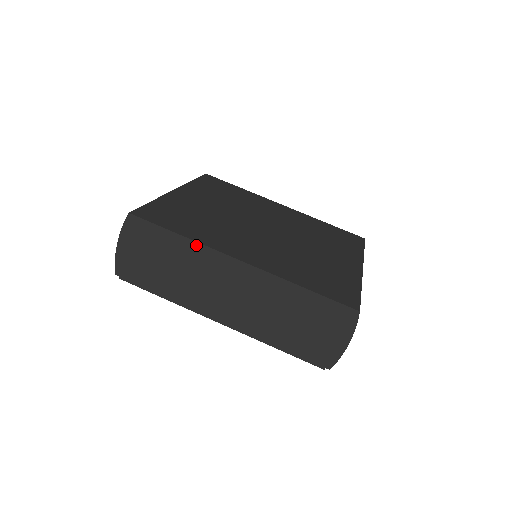
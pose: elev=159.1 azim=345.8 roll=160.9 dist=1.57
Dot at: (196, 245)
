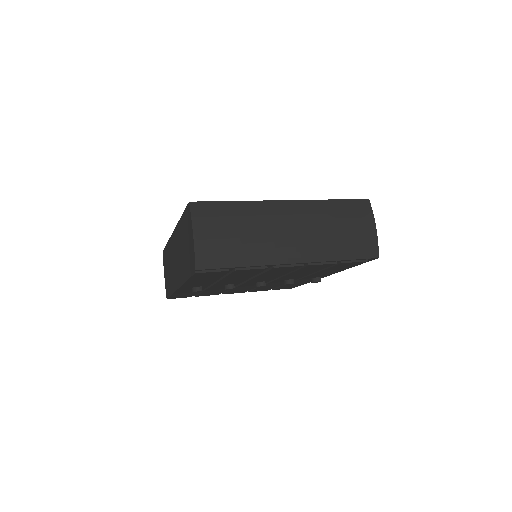
Dot at: (169, 242)
